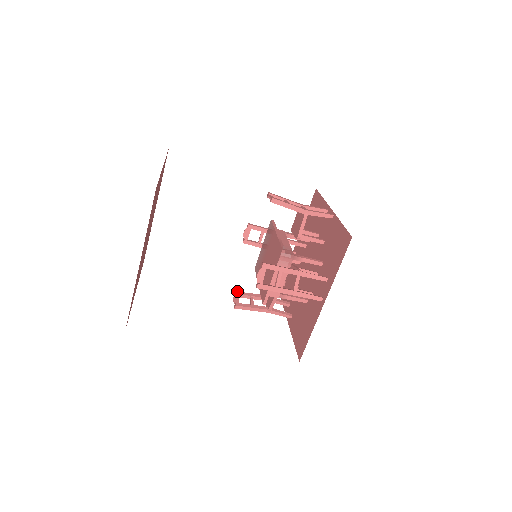
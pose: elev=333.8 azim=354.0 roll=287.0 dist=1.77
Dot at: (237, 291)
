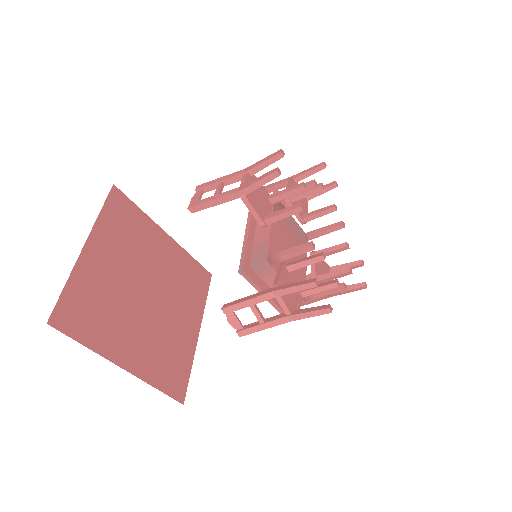
Dot at: occluded
